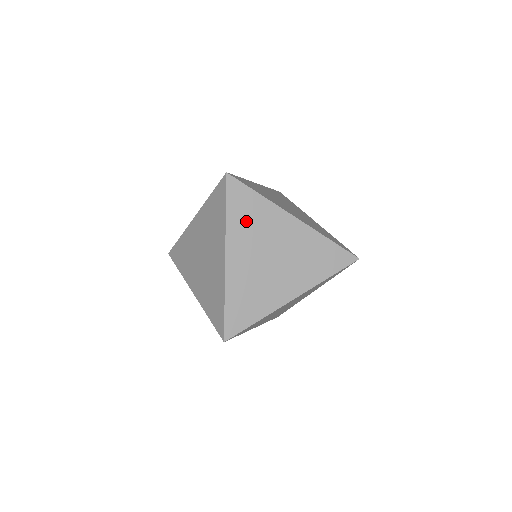
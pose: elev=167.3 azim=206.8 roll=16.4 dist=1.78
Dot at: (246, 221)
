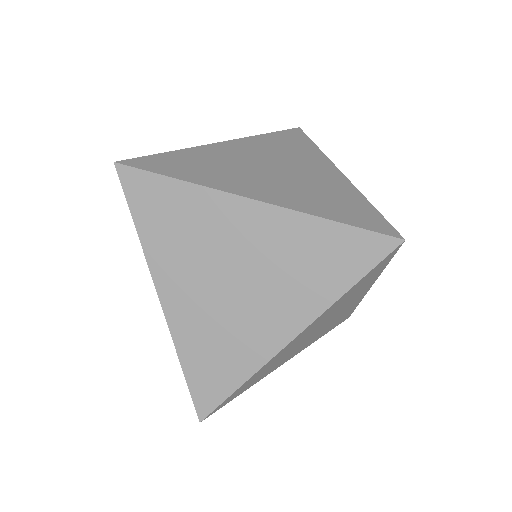
Dot at: (279, 145)
